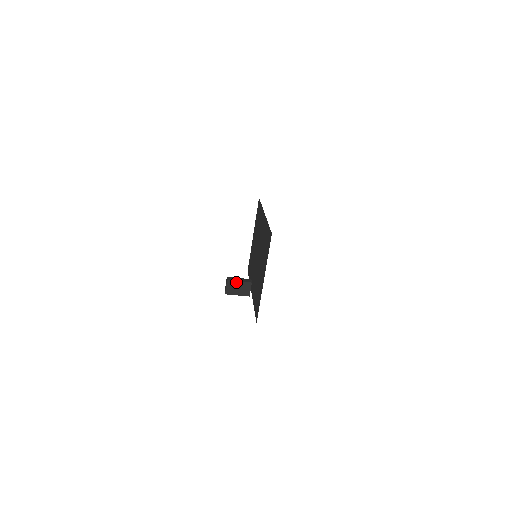
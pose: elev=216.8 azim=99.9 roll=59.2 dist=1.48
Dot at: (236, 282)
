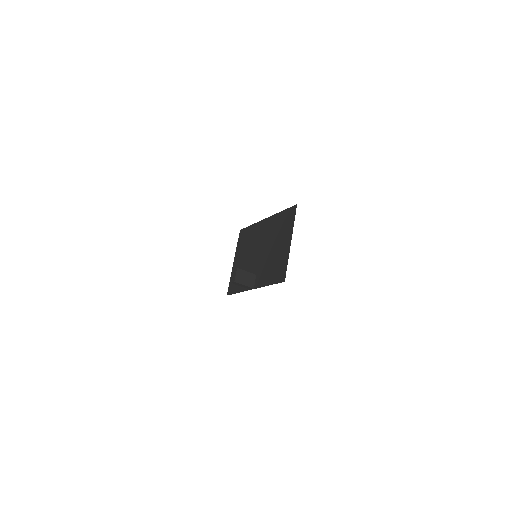
Dot at: (244, 271)
